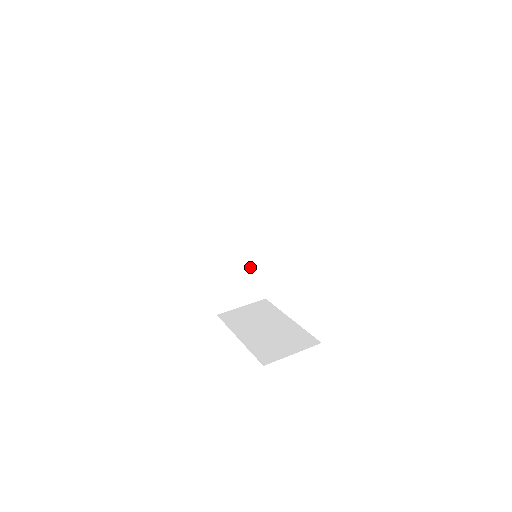
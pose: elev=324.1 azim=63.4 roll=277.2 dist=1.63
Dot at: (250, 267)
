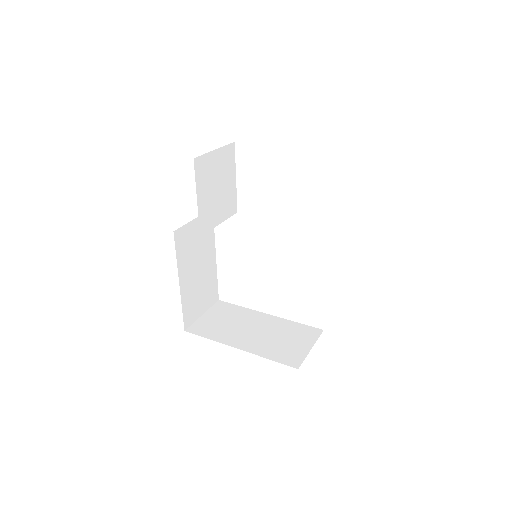
Dot at: (209, 269)
